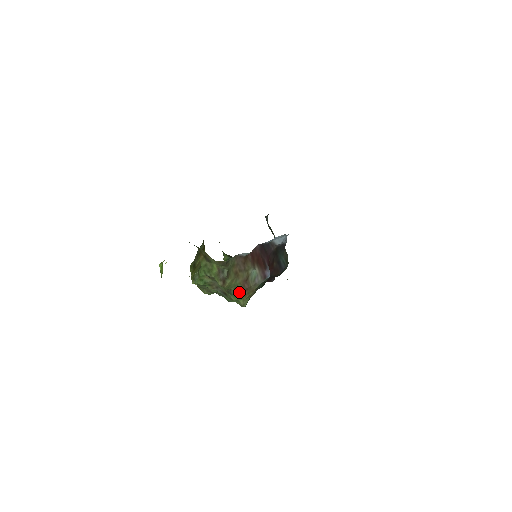
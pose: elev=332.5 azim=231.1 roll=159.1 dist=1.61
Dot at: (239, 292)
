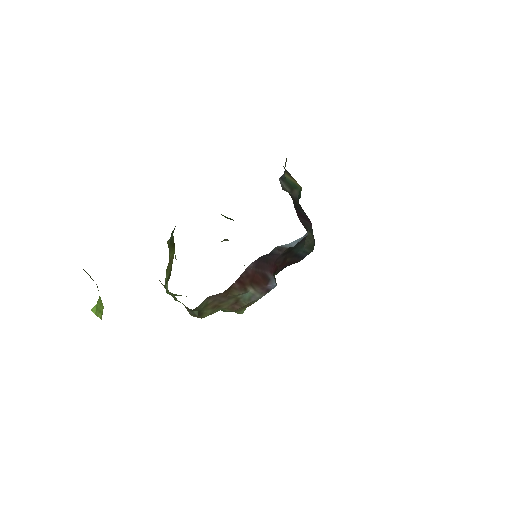
Dot at: occluded
